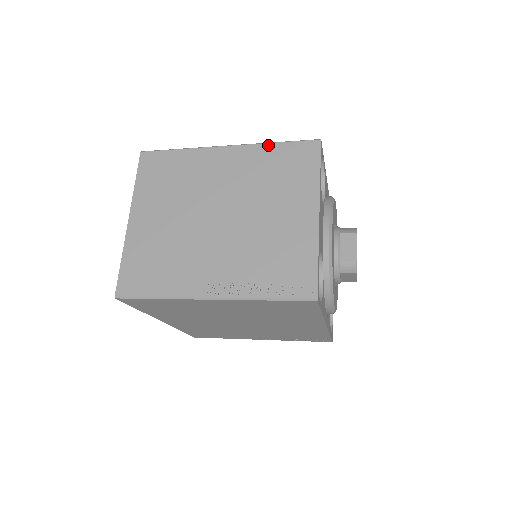
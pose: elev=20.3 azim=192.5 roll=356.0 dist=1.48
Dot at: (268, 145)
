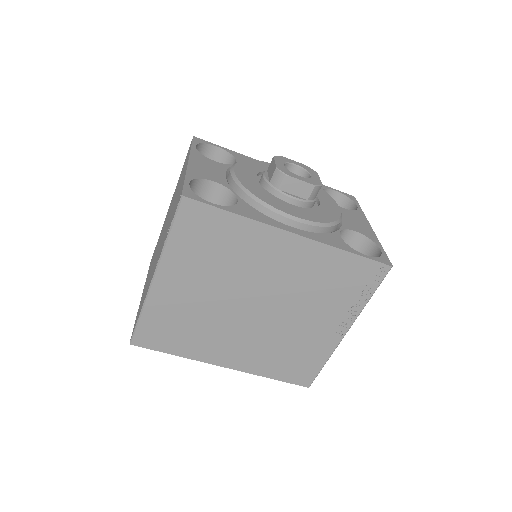
Dot at: occluded
